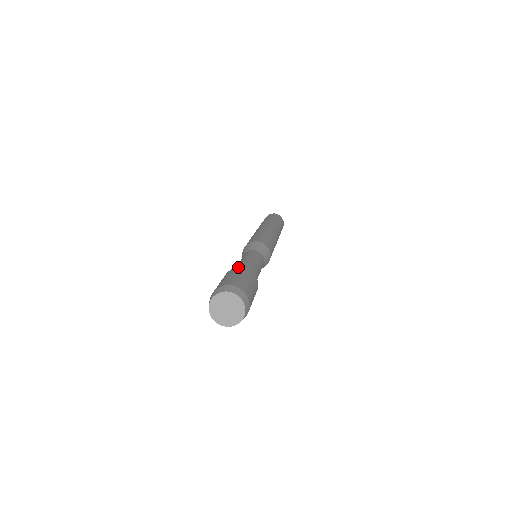
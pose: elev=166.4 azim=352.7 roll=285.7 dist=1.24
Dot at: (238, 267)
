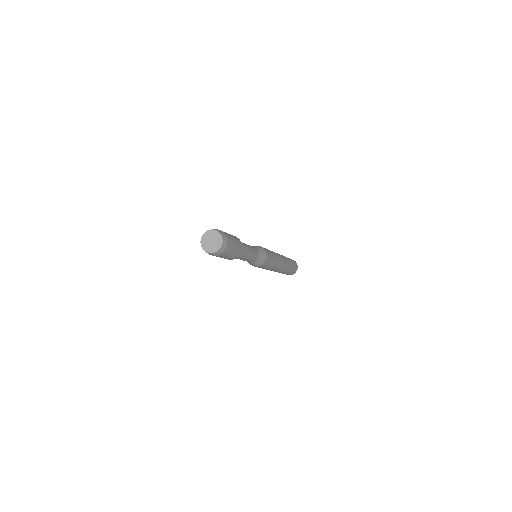
Dot at: occluded
